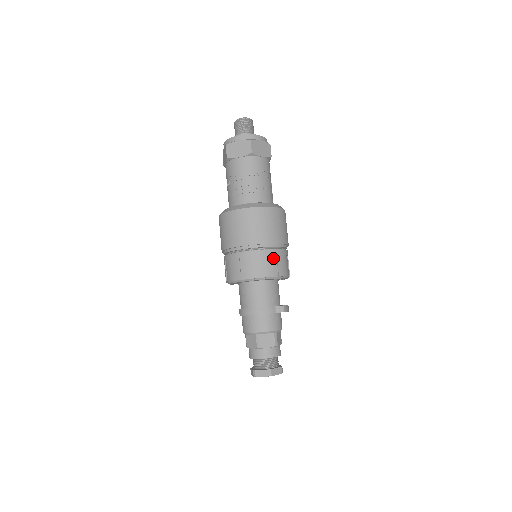
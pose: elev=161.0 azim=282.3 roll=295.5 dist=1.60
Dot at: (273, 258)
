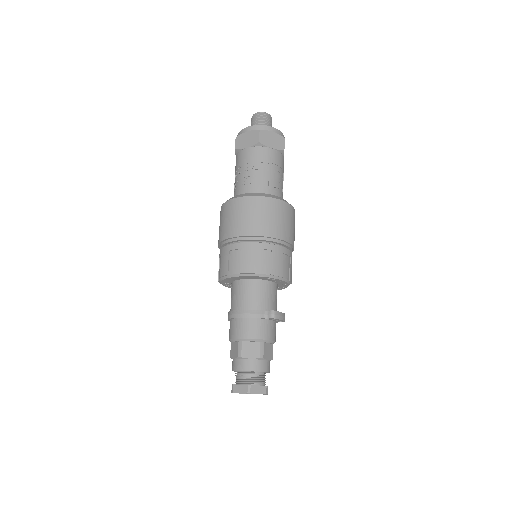
Dot at: (266, 253)
